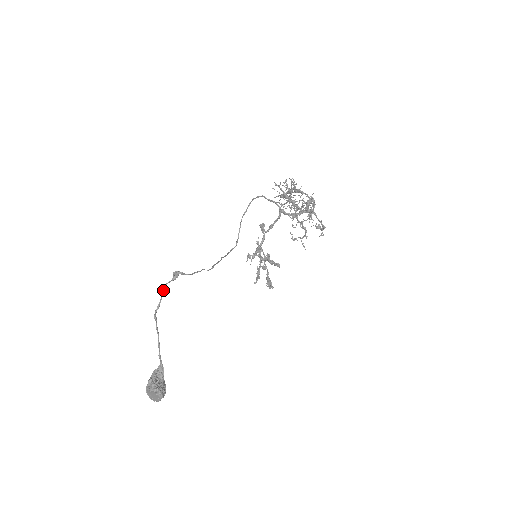
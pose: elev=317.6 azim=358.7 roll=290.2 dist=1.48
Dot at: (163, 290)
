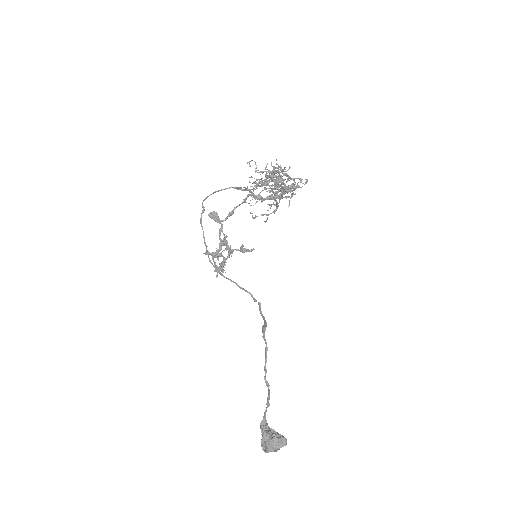
Dot at: (266, 354)
